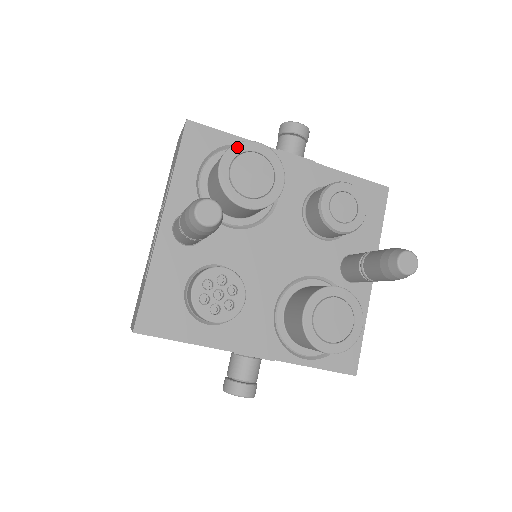
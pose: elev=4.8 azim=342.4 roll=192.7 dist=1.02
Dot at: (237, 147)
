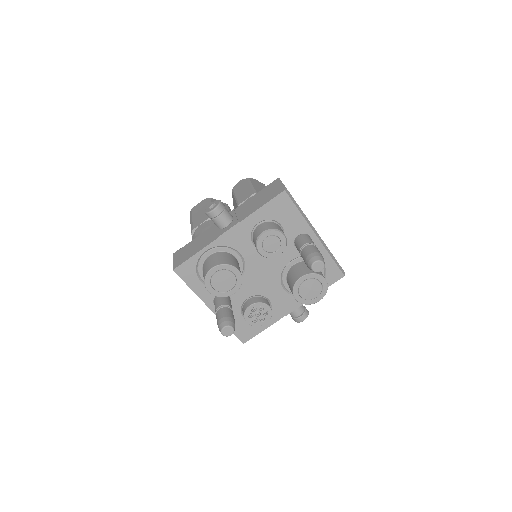
Dot at: (207, 279)
